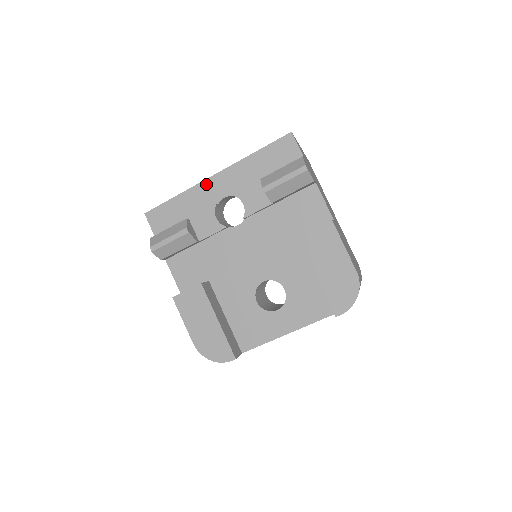
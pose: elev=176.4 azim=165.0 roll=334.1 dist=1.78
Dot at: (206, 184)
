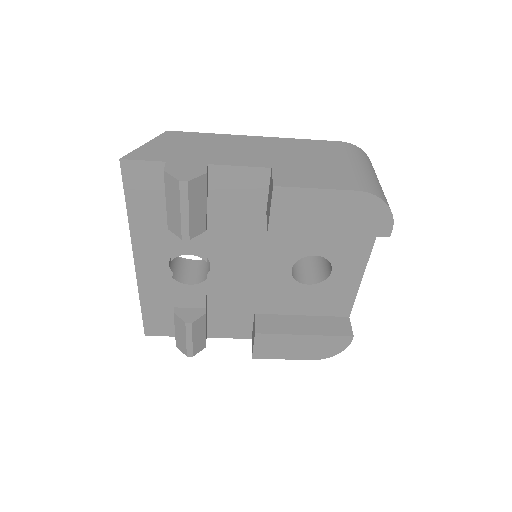
Dot at: (142, 275)
